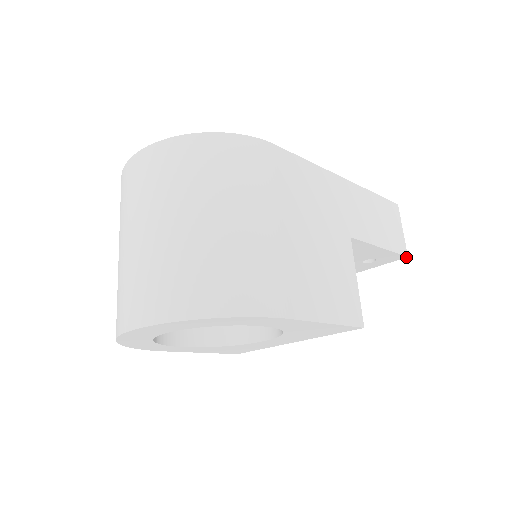
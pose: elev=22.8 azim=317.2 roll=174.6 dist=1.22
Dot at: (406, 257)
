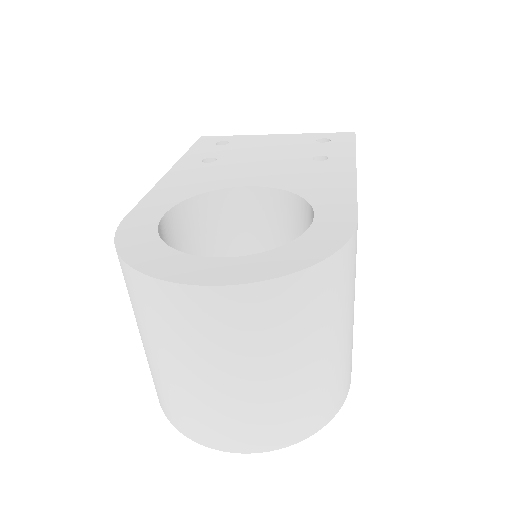
Dot at: occluded
